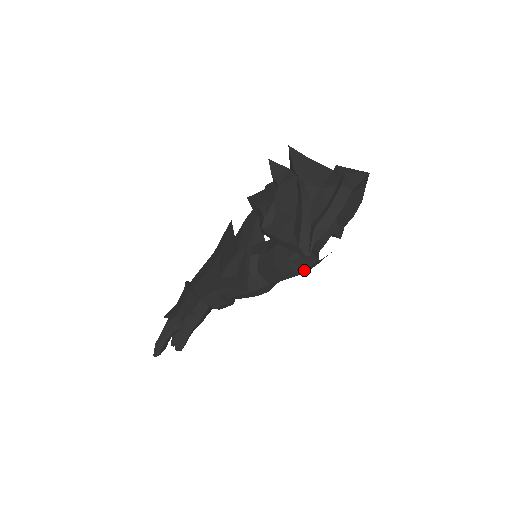
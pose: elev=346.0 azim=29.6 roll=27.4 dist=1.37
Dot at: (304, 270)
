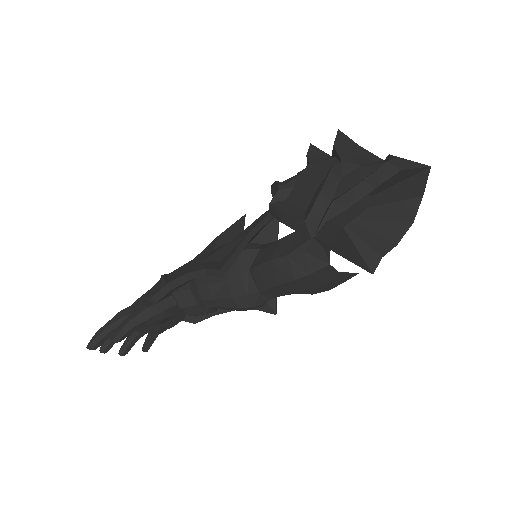
Dot at: (306, 276)
